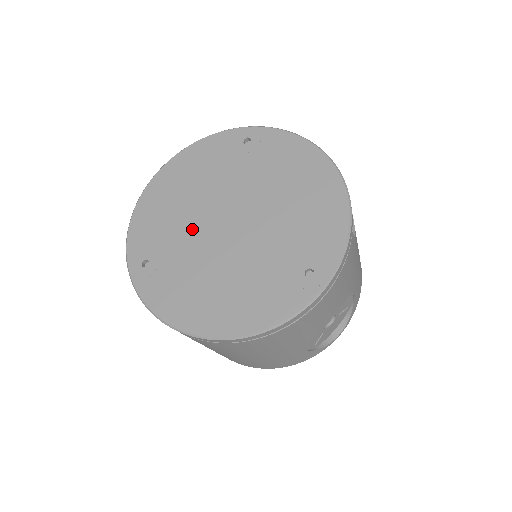
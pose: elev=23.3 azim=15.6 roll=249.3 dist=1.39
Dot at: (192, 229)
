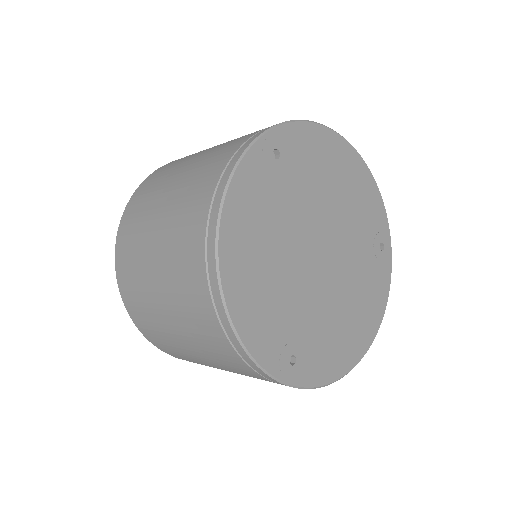
Dot at: (302, 289)
